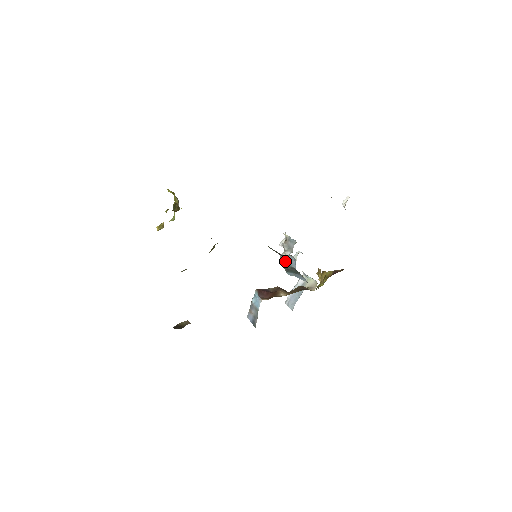
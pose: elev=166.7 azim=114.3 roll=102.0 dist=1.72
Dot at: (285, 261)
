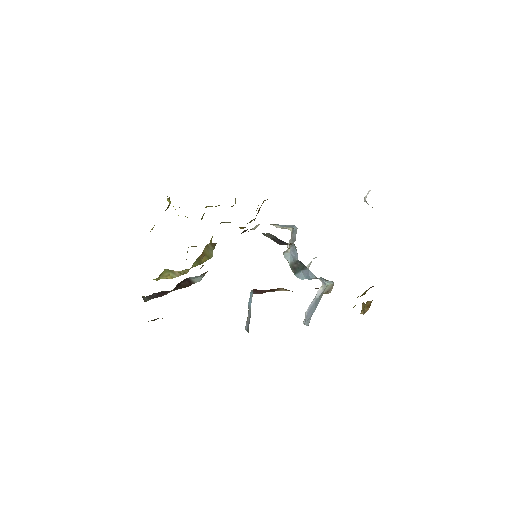
Dot at: (289, 257)
